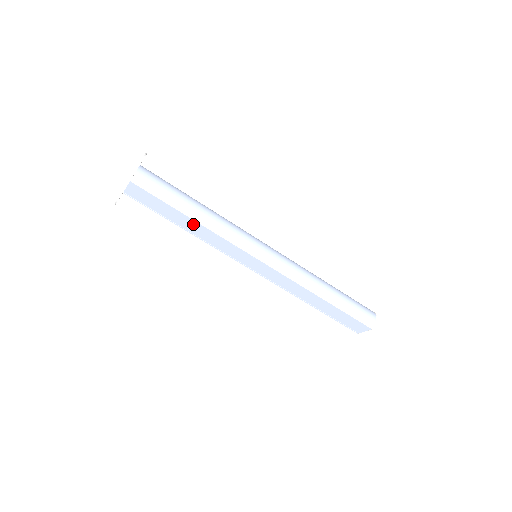
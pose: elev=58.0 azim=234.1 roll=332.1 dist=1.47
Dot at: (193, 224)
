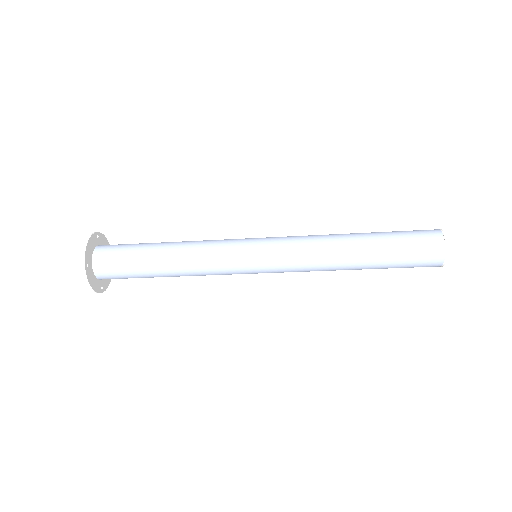
Dot at: occluded
